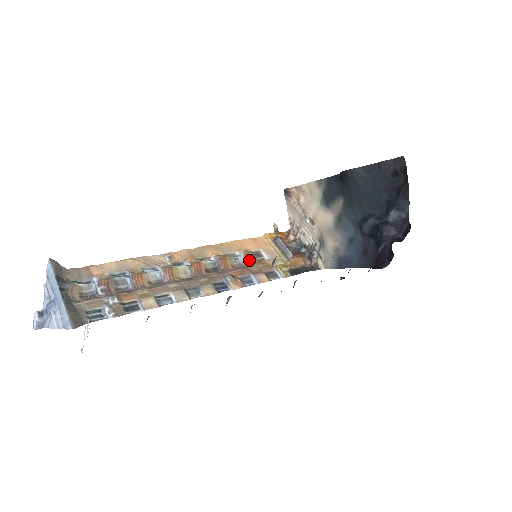
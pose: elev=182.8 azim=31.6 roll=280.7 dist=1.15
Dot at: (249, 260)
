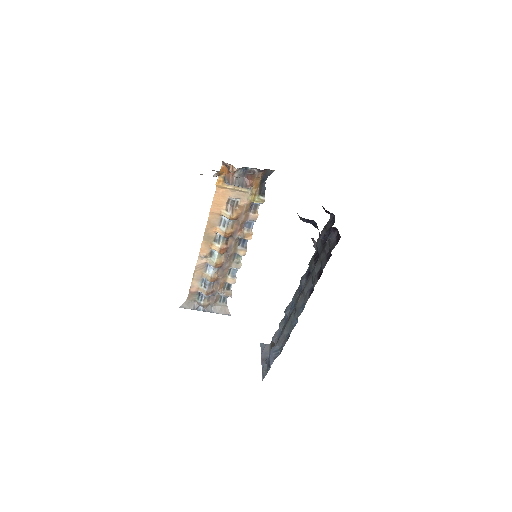
Dot at: (236, 218)
